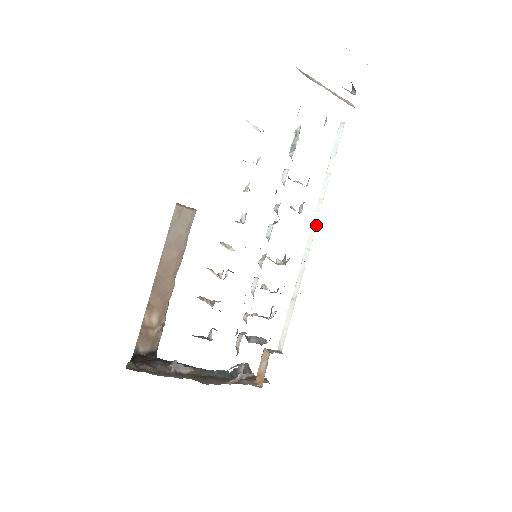
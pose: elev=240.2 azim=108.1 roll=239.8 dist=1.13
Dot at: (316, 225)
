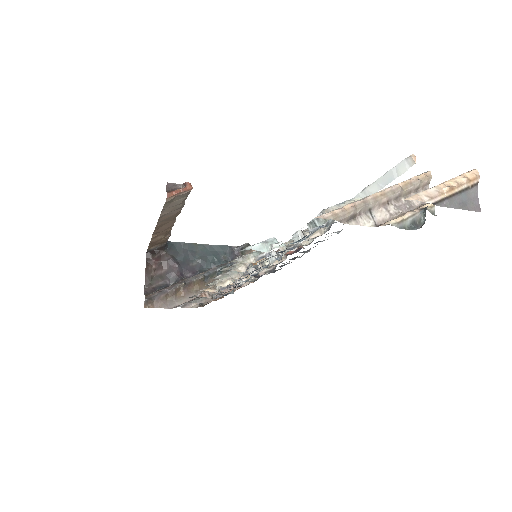
Dot at: occluded
